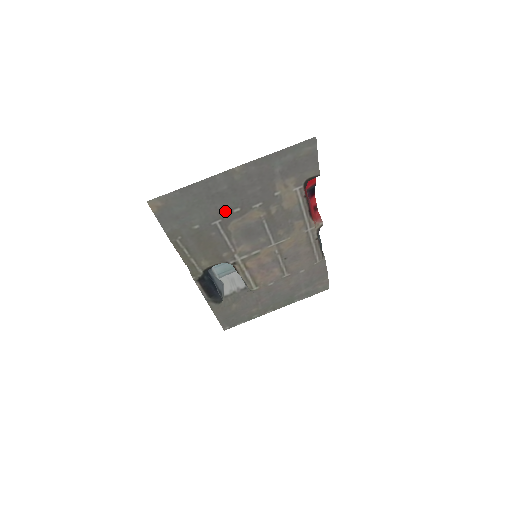
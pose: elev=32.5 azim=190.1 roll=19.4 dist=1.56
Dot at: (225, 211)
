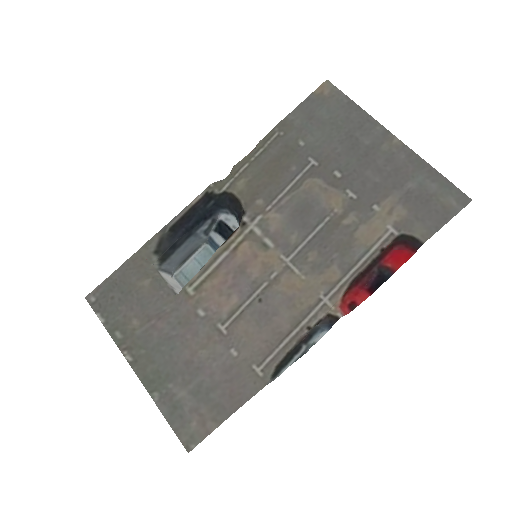
Dot at: (332, 162)
